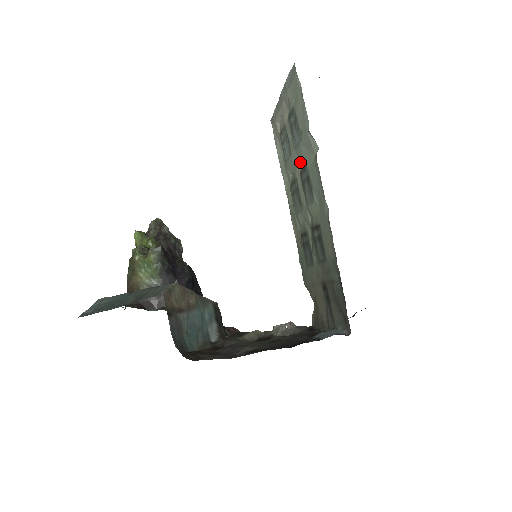
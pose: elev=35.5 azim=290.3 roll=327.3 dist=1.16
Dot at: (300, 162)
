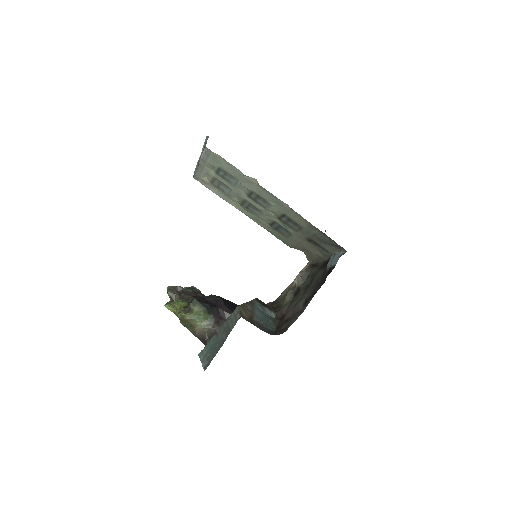
Dot at: (243, 191)
